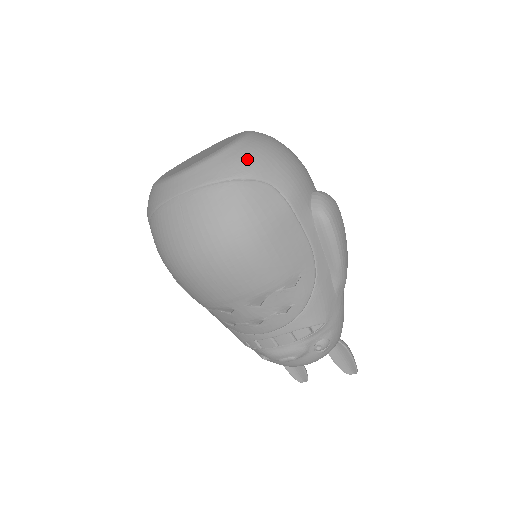
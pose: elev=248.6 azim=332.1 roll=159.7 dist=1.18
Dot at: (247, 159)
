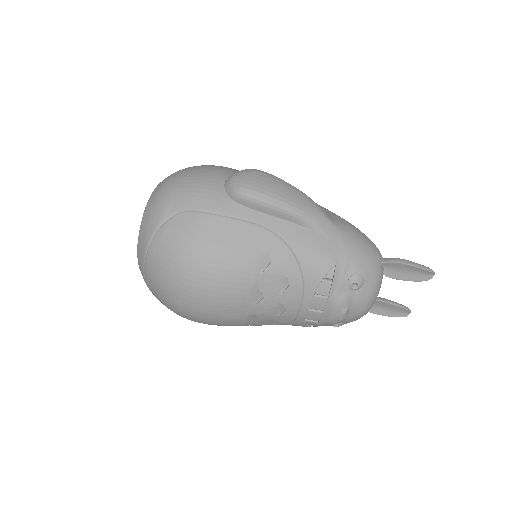
Dot at: (154, 211)
